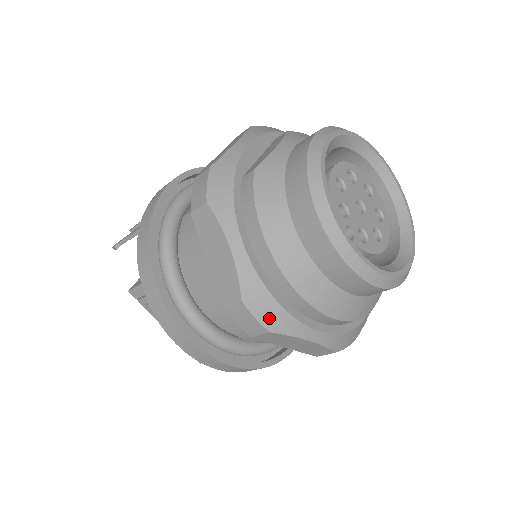
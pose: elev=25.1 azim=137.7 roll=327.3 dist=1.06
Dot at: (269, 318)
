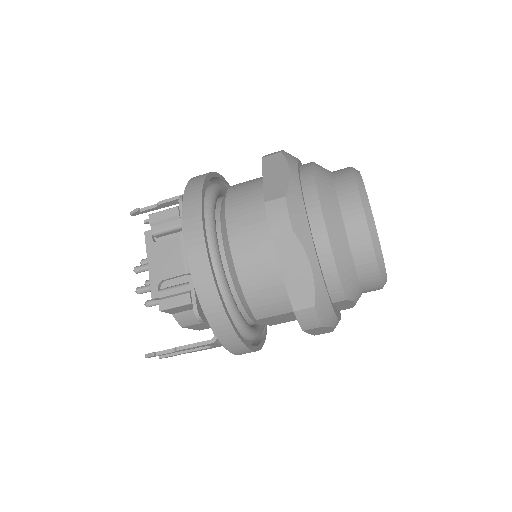
Dot at: (297, 220)
